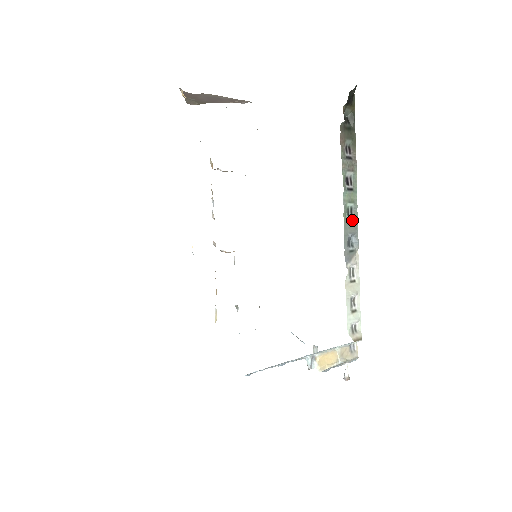
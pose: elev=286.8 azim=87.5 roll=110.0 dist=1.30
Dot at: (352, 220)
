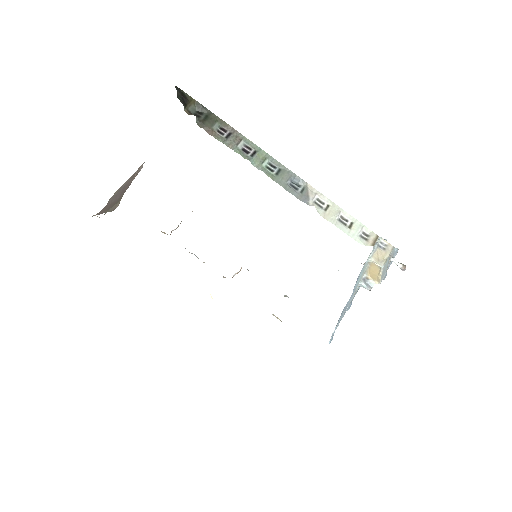
Dot at: (279, 171)
